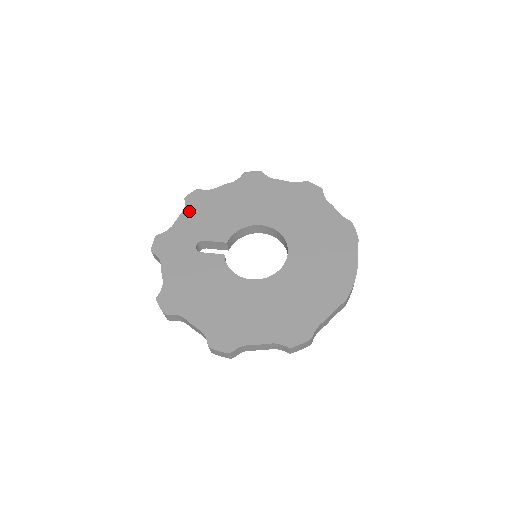
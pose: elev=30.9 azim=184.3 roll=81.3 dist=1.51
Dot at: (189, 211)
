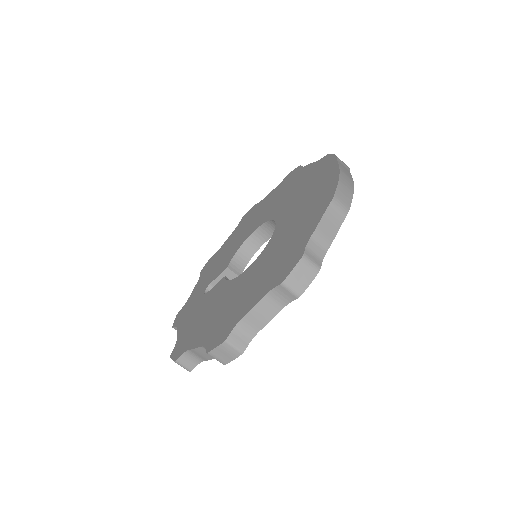
Dot at: (202, 277)
